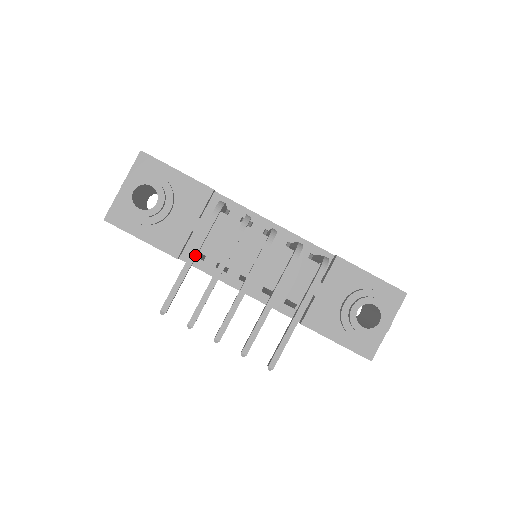
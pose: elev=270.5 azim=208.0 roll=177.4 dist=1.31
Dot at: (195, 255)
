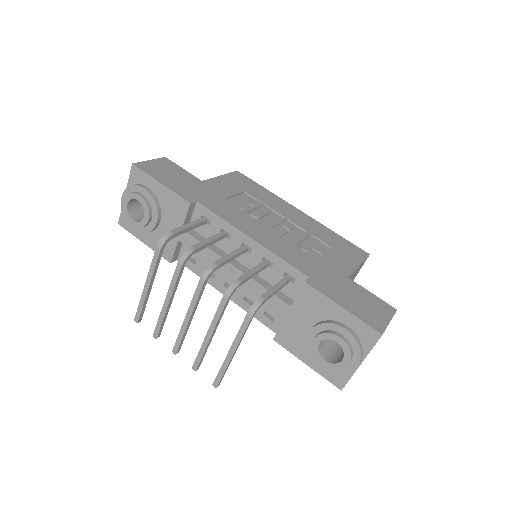
Dot at: (149, 281)
